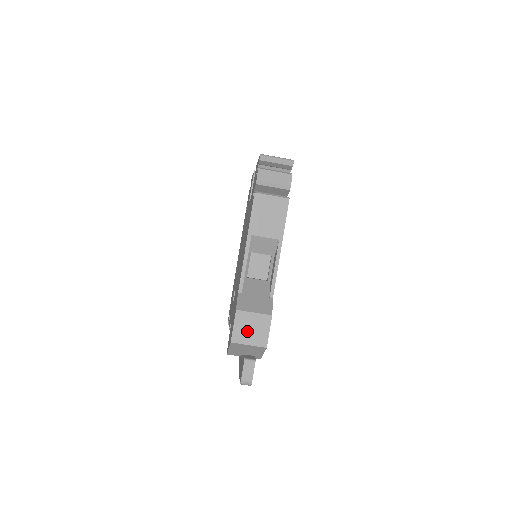
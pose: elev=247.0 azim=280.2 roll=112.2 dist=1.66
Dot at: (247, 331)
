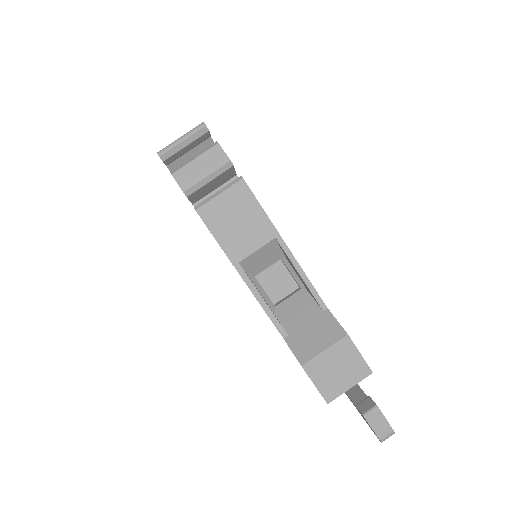
Dot at: (335, 376)
